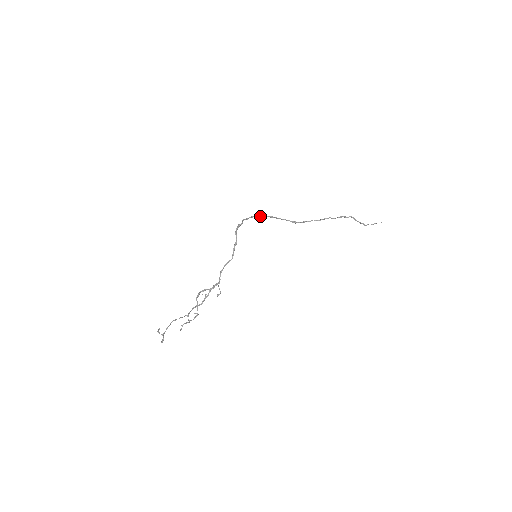
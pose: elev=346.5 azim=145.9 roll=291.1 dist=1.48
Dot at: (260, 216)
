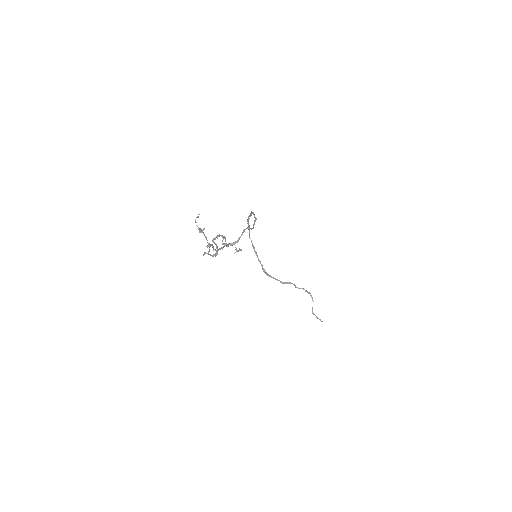
Dot at: (249, 234)
